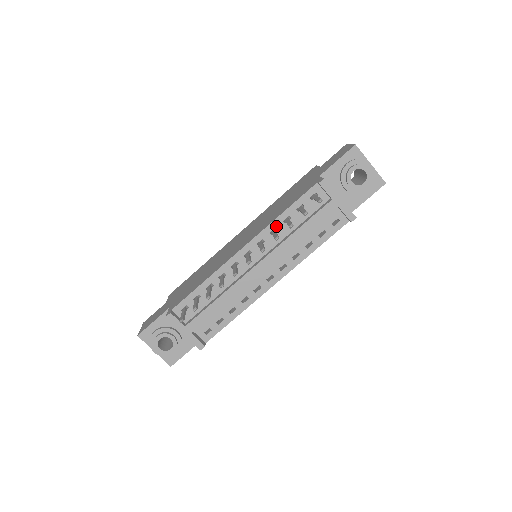
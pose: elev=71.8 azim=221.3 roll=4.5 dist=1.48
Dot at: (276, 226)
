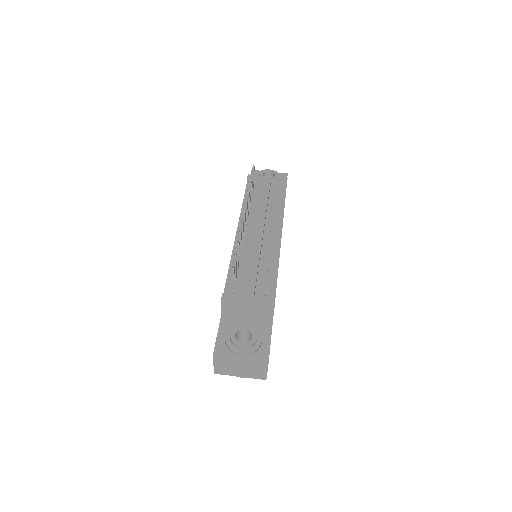
Dot at: occluded
